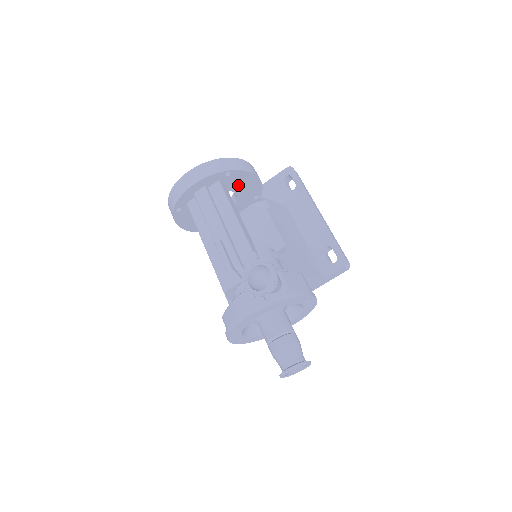
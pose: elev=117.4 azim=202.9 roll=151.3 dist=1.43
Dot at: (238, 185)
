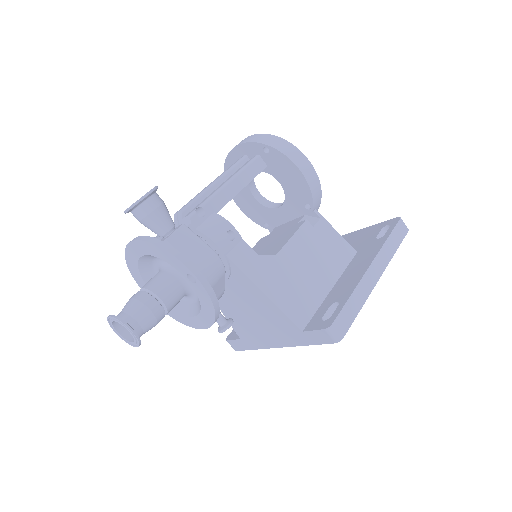
Dot at: (282, 174)
